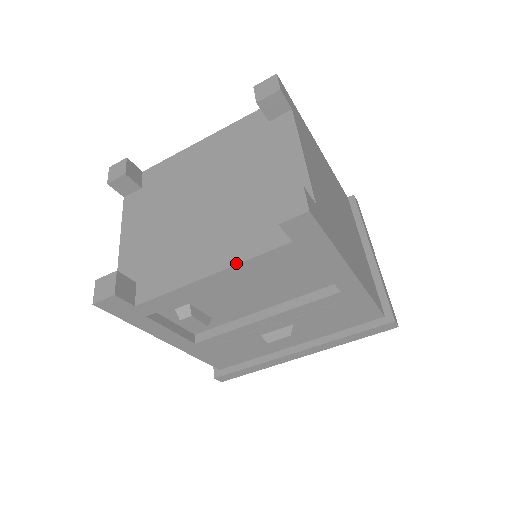
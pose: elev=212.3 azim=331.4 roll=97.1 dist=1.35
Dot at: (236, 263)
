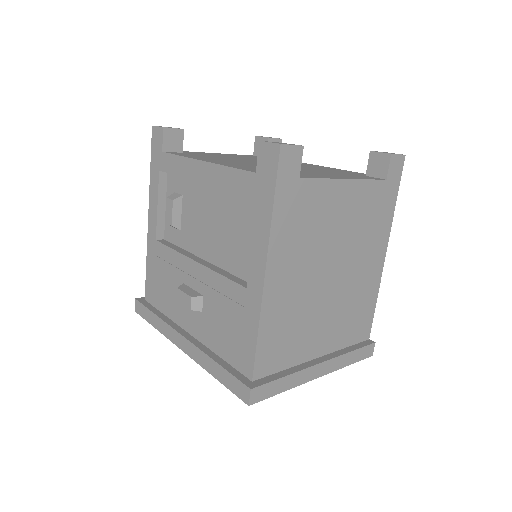
Dot at: (221, 164)
